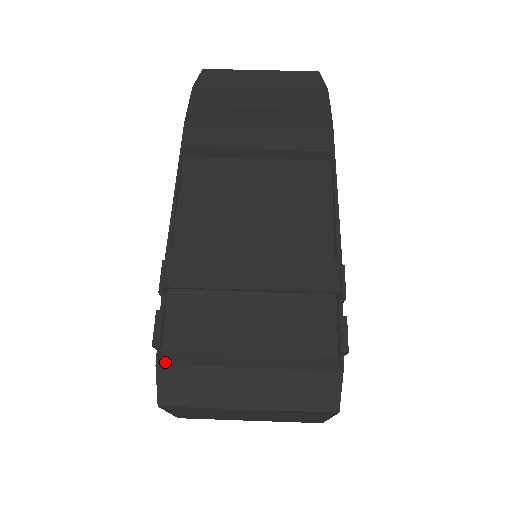
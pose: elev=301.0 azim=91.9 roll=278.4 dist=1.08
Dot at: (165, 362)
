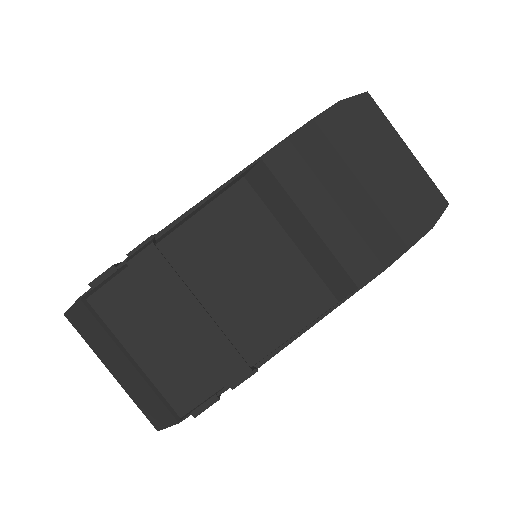
Dot at: (85, 303)
